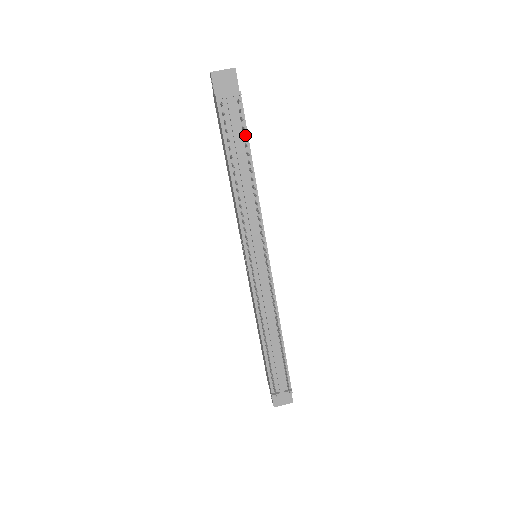
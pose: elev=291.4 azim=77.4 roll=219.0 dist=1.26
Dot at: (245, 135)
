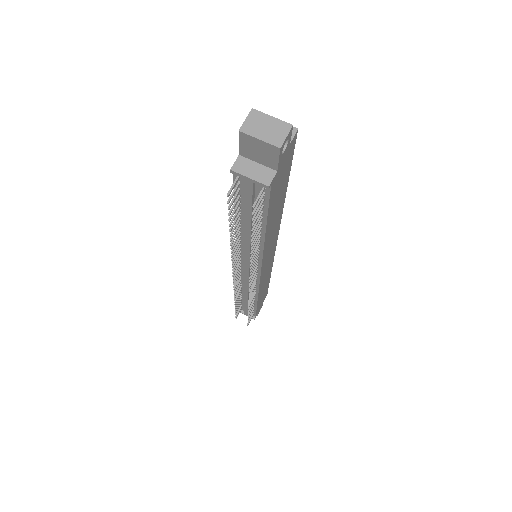
Dot at: (264, 211)
